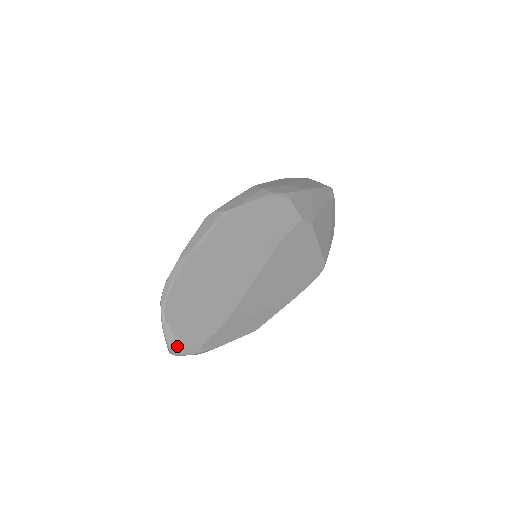
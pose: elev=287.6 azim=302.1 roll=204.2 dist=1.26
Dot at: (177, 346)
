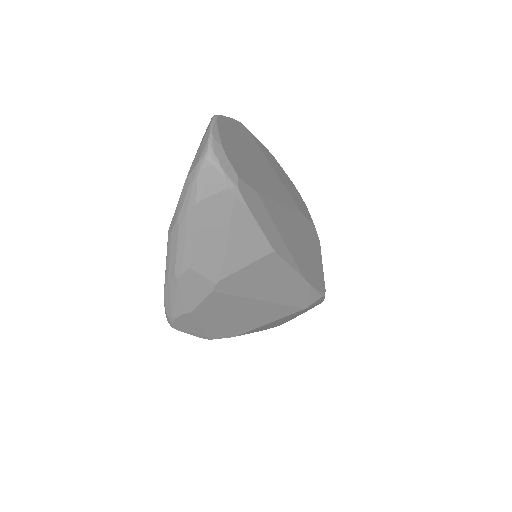
Dot at: (218, 149)
